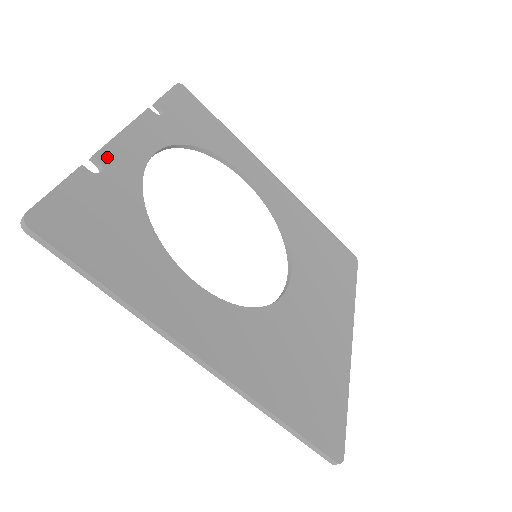
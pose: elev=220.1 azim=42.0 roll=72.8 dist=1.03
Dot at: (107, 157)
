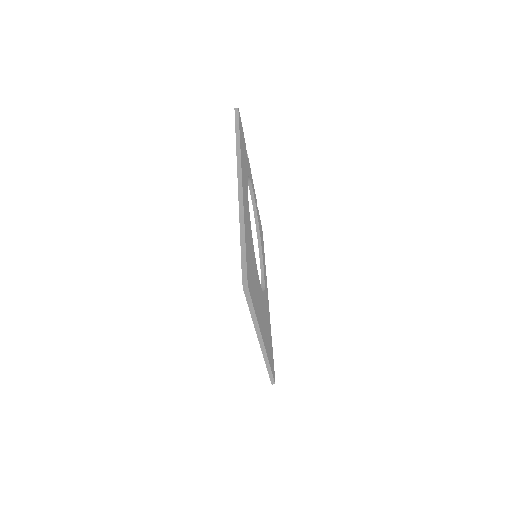
Dot at: occluded
